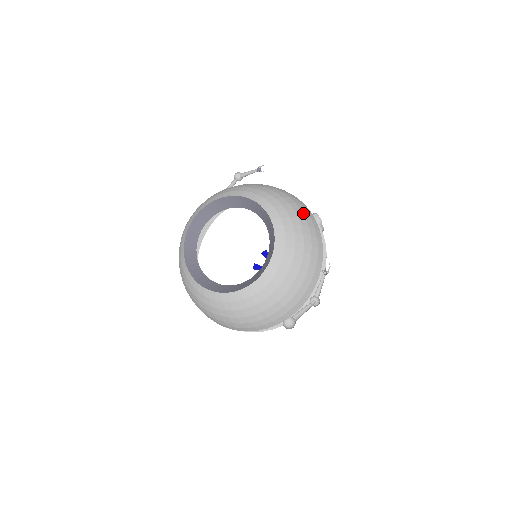
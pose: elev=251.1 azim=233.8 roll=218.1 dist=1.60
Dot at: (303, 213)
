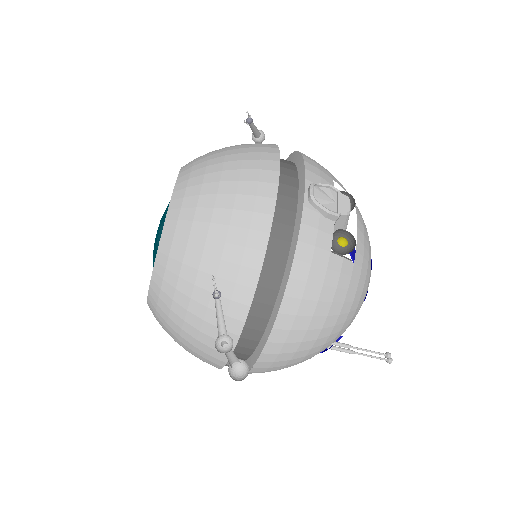
Dot at: (239, 186)
